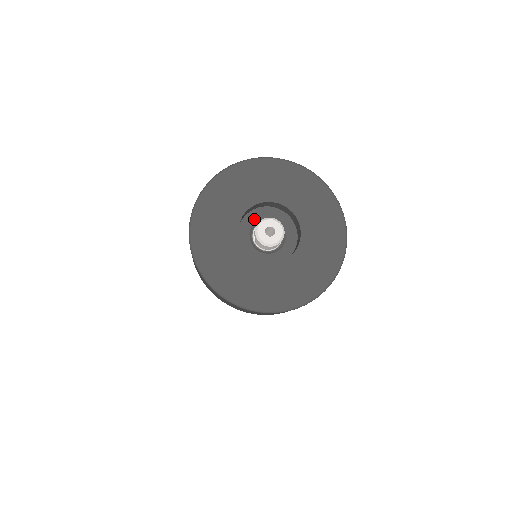
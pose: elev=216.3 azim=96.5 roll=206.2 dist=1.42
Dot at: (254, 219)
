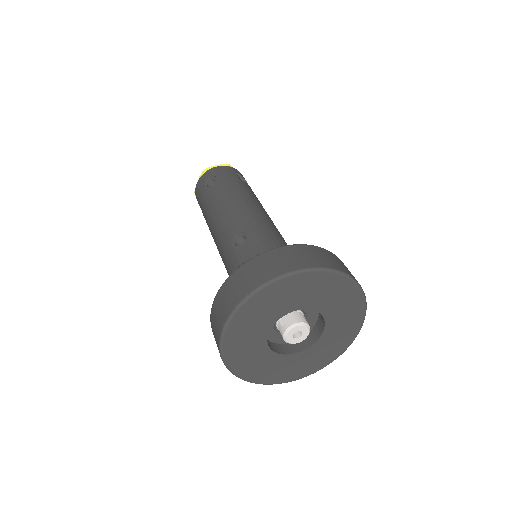
Dot at: occluded
